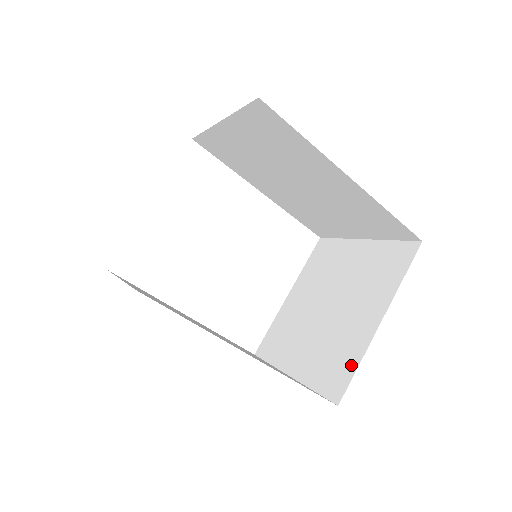
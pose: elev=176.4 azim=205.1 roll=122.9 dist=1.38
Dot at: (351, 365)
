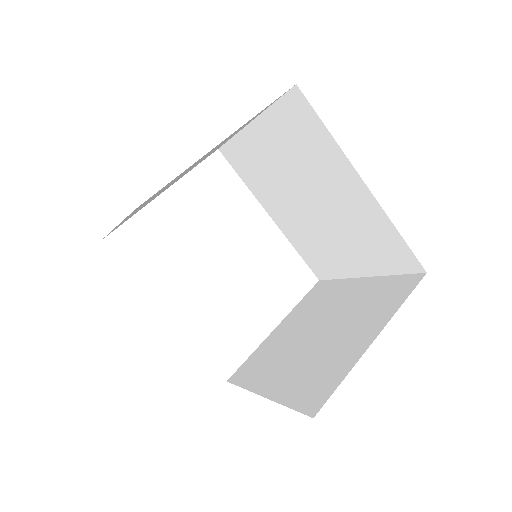
Dot at: (335, 380)
